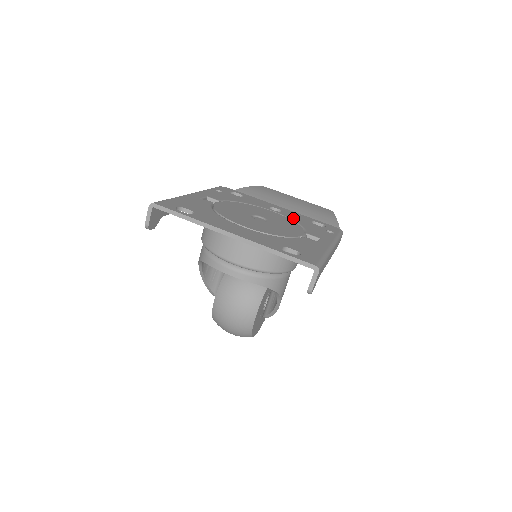
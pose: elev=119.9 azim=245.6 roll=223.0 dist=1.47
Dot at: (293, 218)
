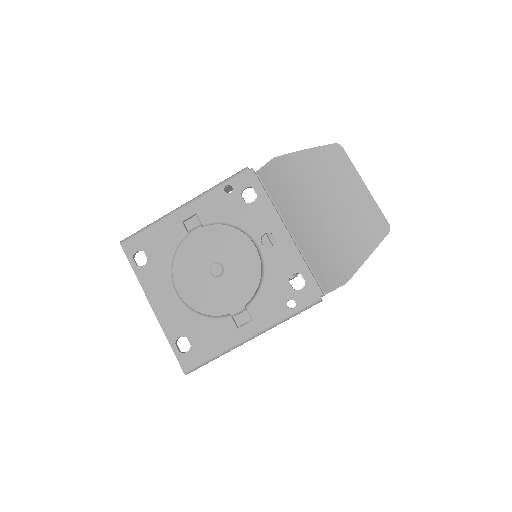
Dot at: (270, 266)
